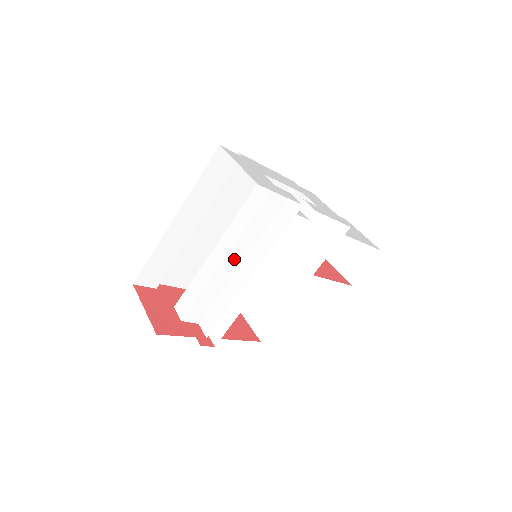
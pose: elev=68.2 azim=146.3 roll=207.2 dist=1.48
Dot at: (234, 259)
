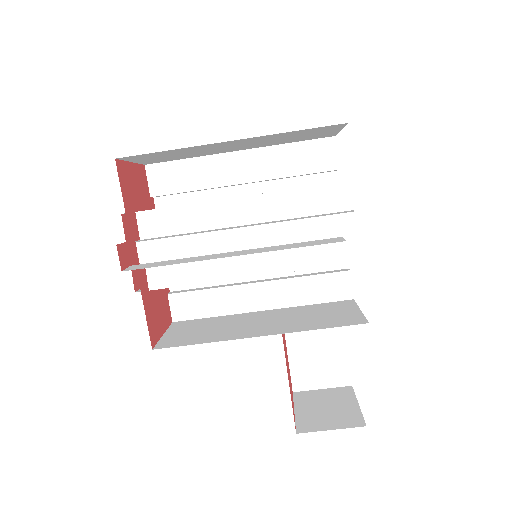
Dot at: (244, 211)
